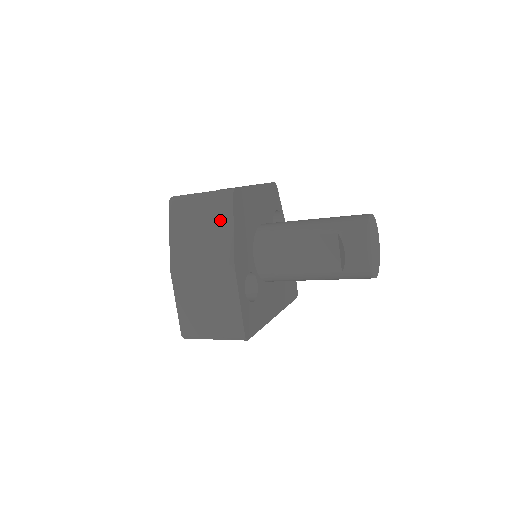
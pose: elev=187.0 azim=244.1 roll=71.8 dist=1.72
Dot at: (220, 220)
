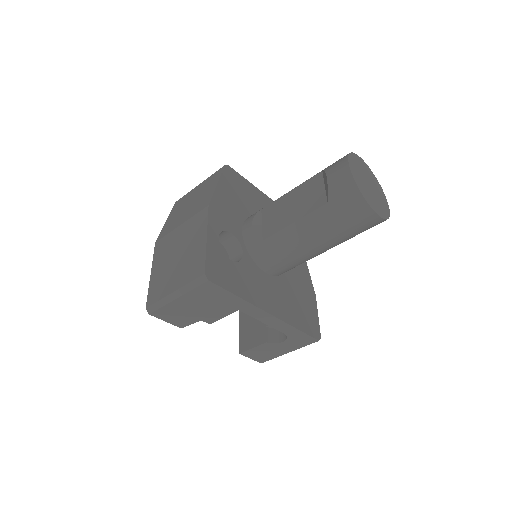
Dot at: (209, 186)
